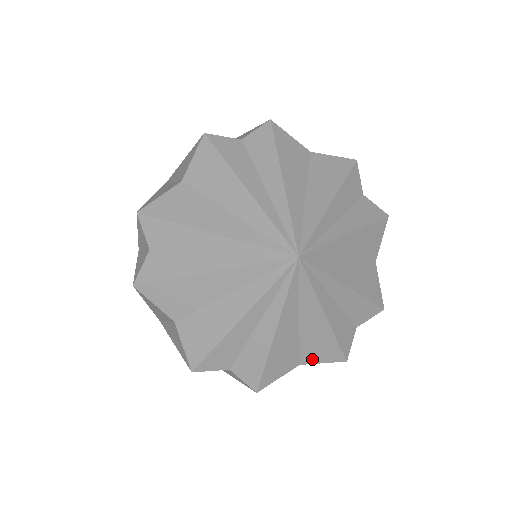
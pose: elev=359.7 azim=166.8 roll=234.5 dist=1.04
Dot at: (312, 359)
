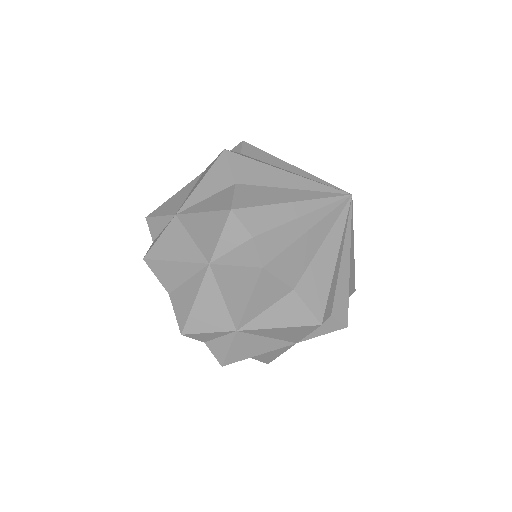
Dot at: (349, 292)
